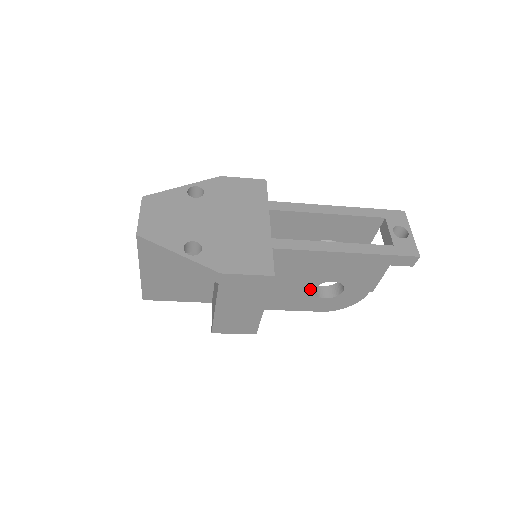
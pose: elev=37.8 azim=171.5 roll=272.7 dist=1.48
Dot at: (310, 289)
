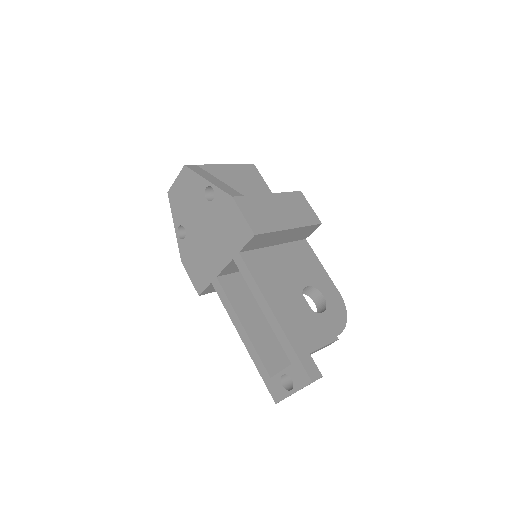
Dot at: occluded
